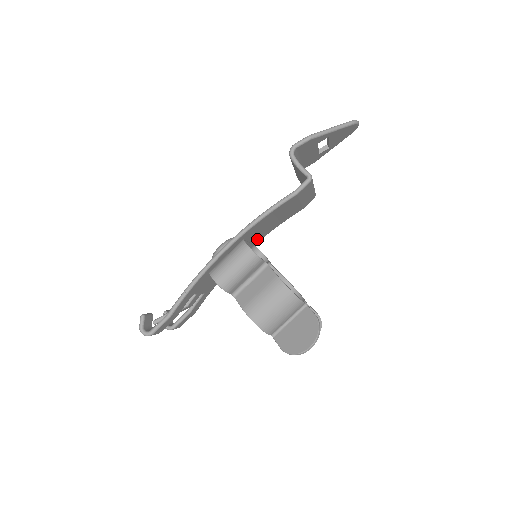
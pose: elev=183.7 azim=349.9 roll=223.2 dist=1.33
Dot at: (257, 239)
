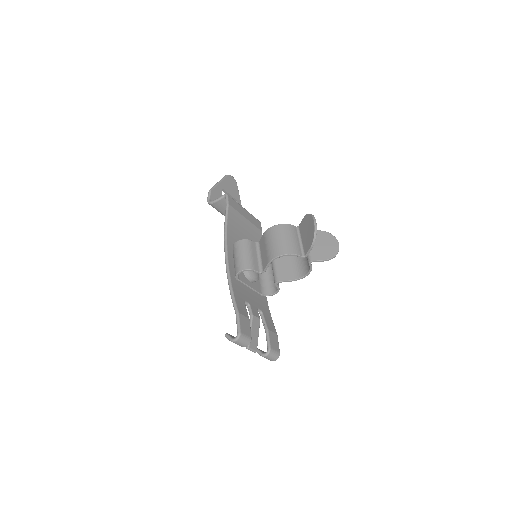
Dot at: occluded
